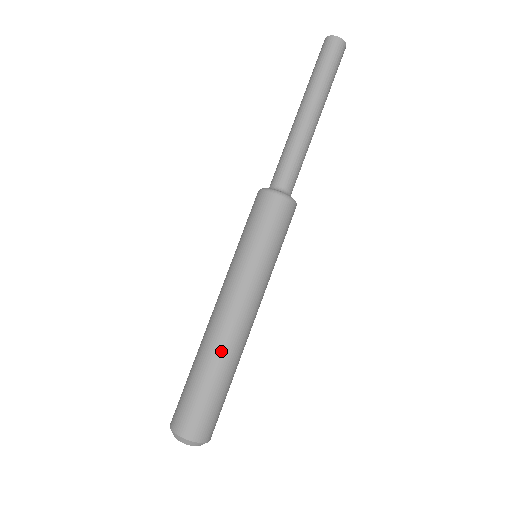
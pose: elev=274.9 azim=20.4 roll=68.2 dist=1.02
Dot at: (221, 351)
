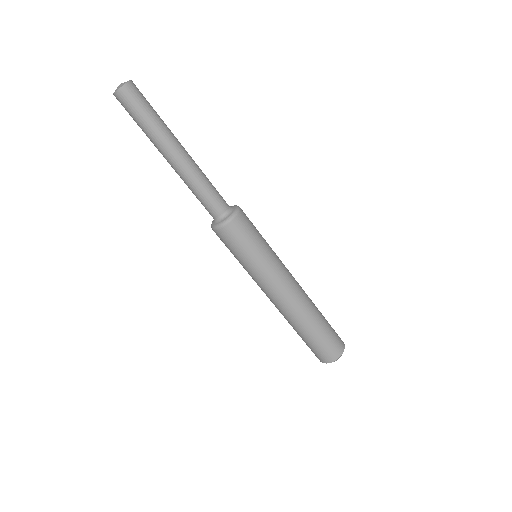
Dot at: (302, 318)
